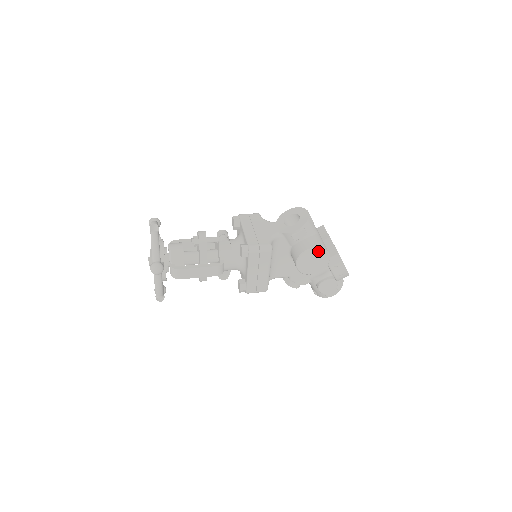
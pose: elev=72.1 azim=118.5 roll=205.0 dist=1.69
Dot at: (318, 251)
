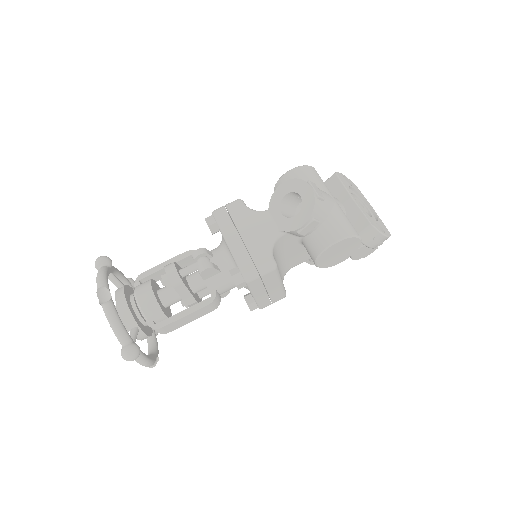
Dot at: (342, 242)
